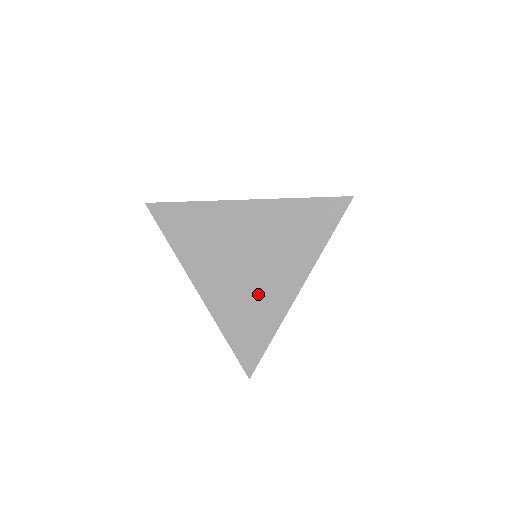
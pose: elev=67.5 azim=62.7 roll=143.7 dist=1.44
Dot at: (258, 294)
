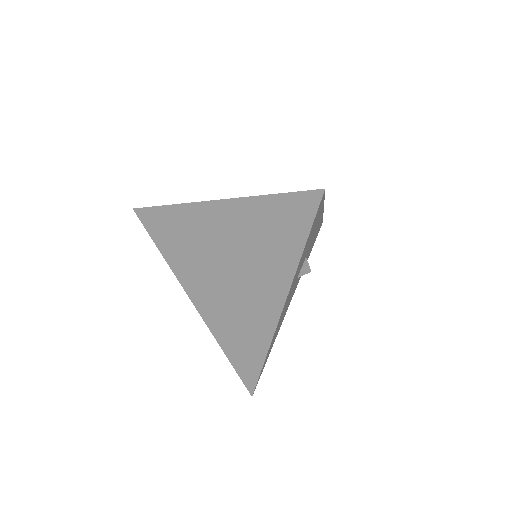
Dot at: (244, 307)
